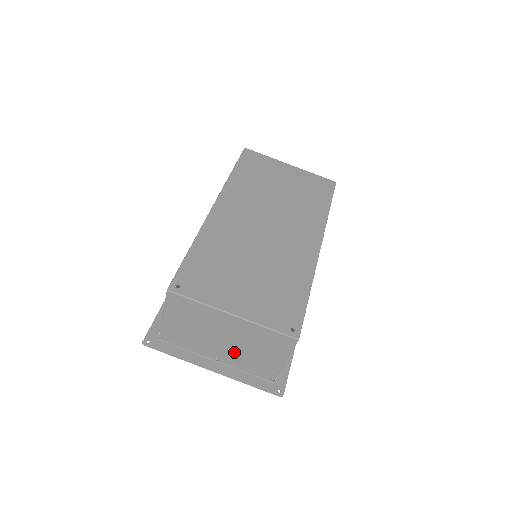
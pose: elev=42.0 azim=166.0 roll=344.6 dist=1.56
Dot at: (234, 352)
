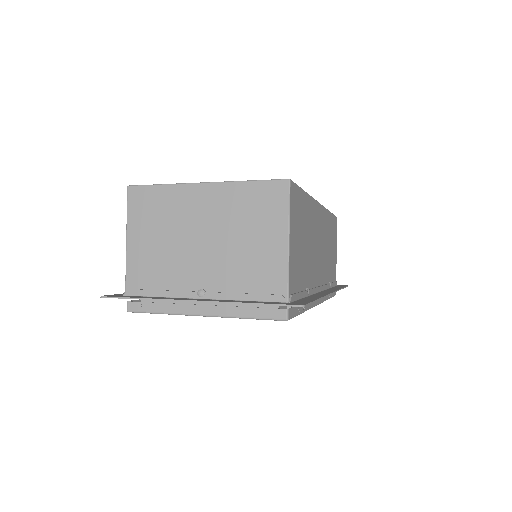
Dot at: (220, 263)
